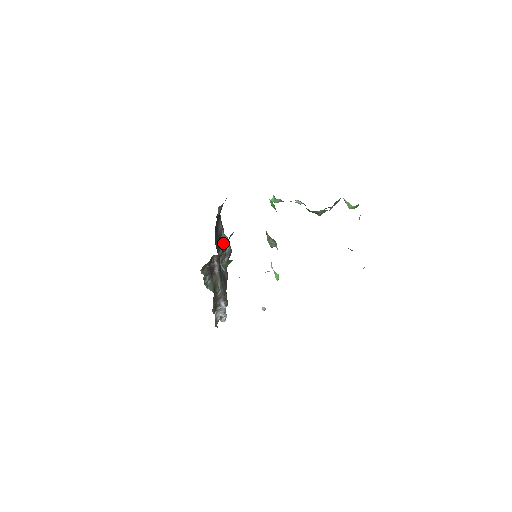
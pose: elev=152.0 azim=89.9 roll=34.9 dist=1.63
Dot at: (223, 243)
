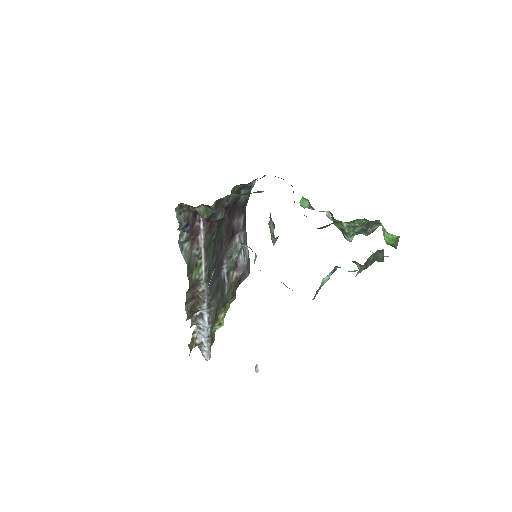
Dot at: (237, 247)
